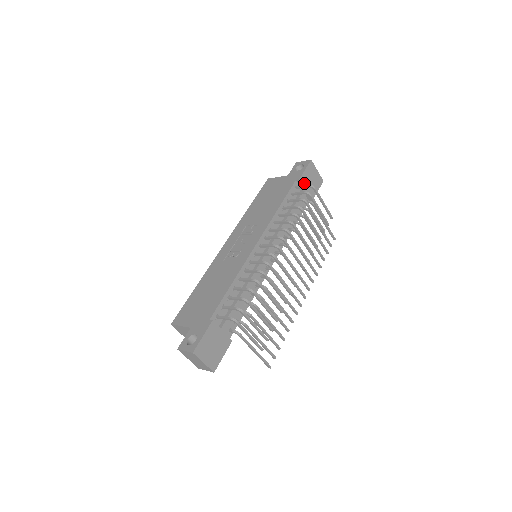
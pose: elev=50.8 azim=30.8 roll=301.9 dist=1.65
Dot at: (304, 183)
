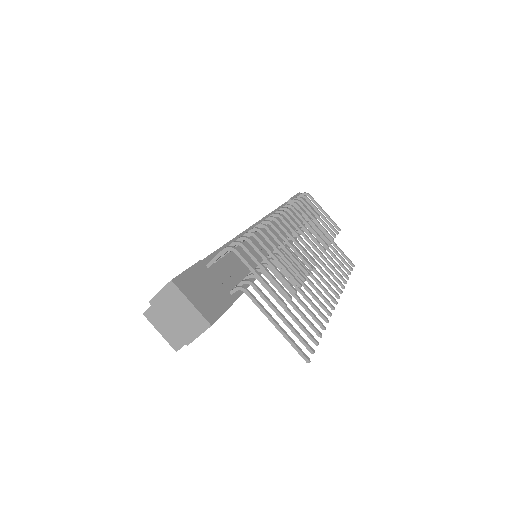
Dot at: occluded
